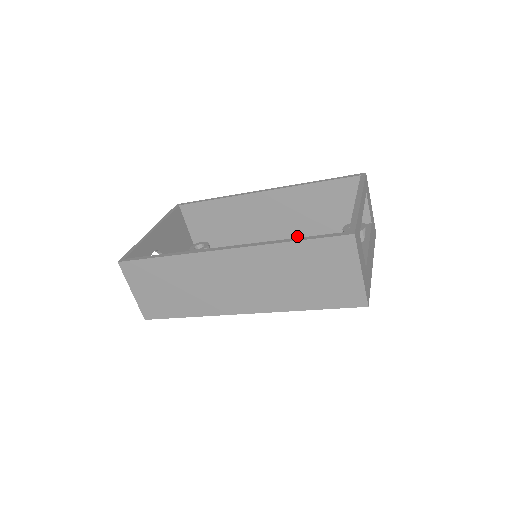
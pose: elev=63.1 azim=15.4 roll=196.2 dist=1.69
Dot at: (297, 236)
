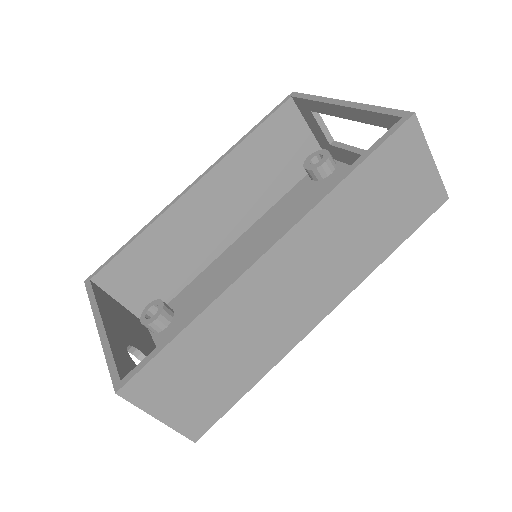
Dot at: (256, 215)
